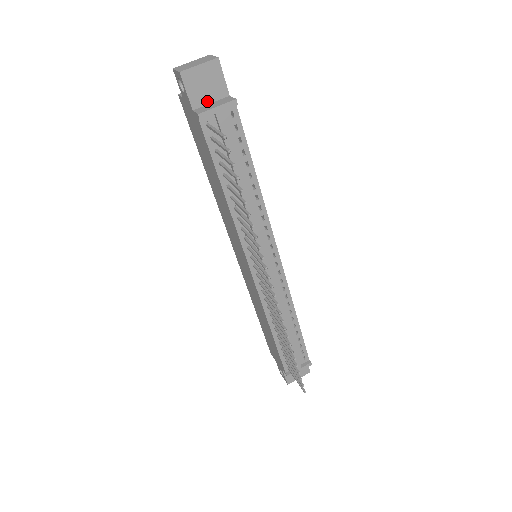
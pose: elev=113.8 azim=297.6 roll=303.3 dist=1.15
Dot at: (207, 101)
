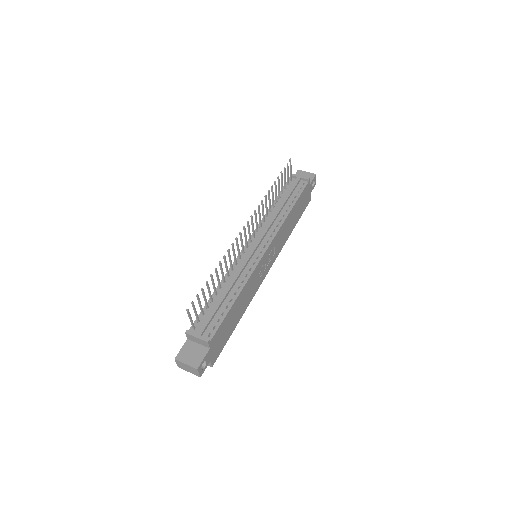
Dot at: occluded
